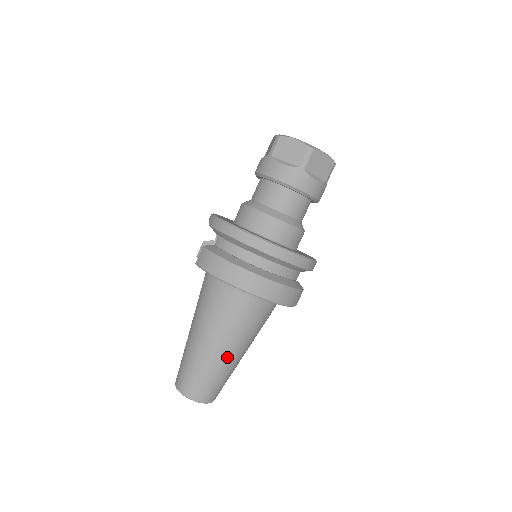
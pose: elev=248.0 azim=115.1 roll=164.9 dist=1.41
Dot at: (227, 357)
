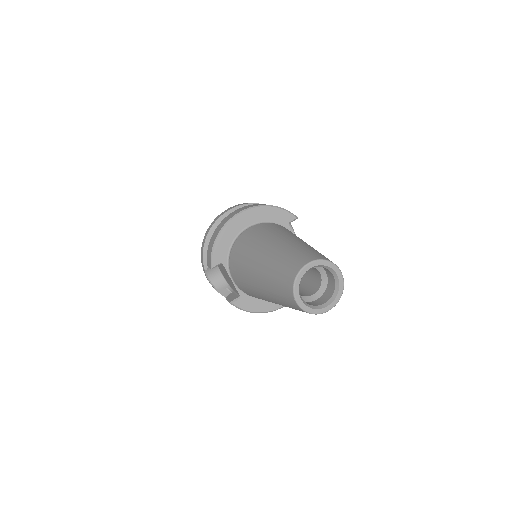
Dot at: (288, 241)
